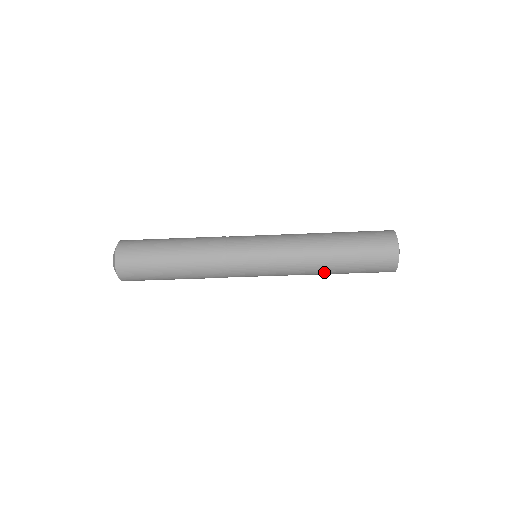
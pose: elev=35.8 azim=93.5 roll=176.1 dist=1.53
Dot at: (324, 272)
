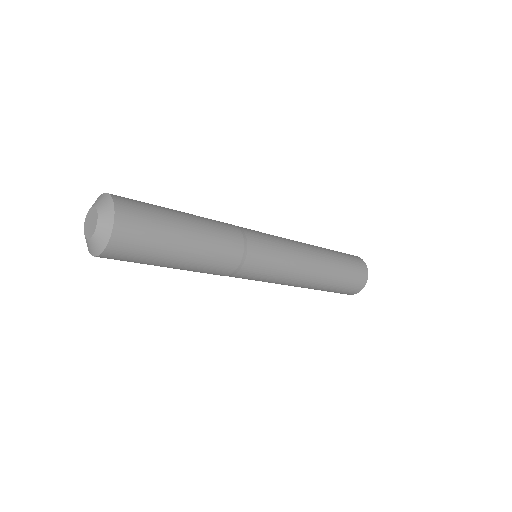
Dot at: occluded
